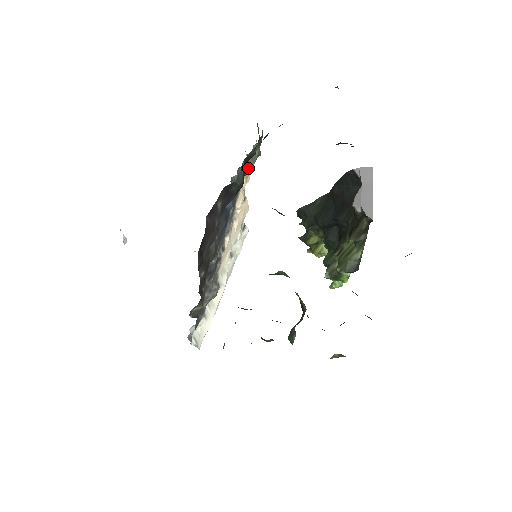
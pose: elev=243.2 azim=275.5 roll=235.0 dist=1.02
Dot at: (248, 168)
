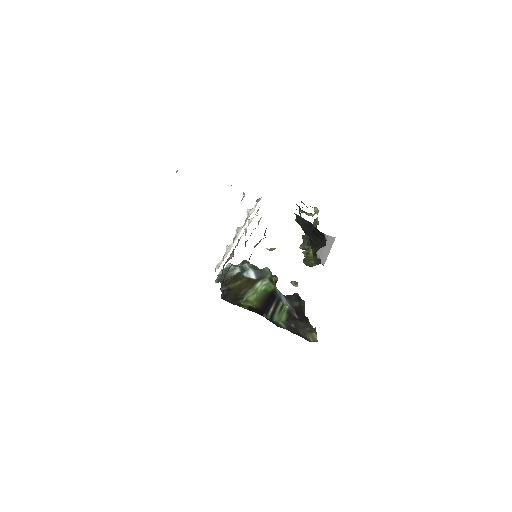
Dot at: (255, 246)
